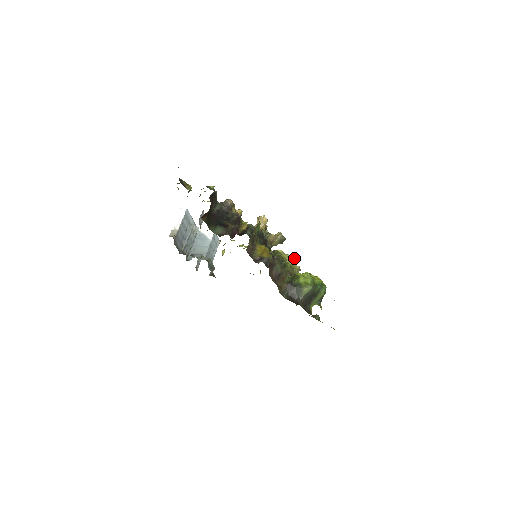
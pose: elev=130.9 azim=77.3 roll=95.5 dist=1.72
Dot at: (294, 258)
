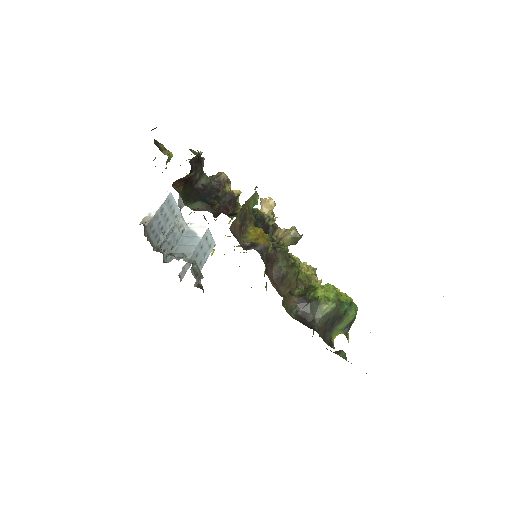
Dot at: (313, 267)
